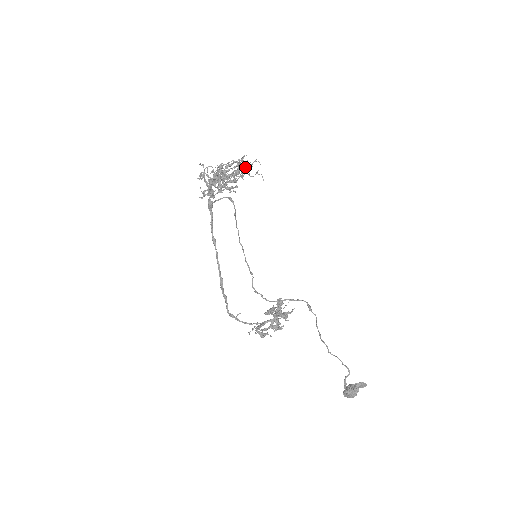
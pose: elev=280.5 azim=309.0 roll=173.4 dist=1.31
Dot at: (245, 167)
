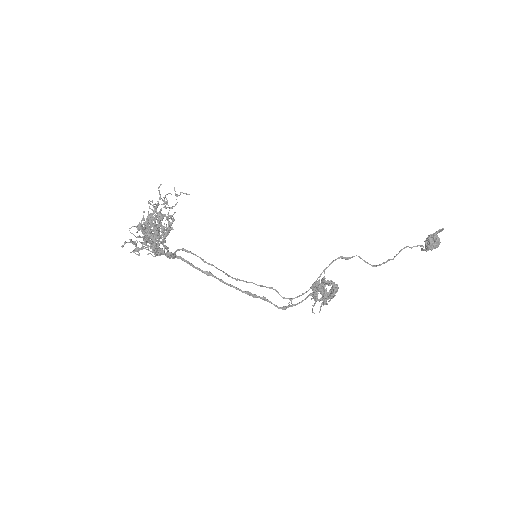
Dot at: occluded
